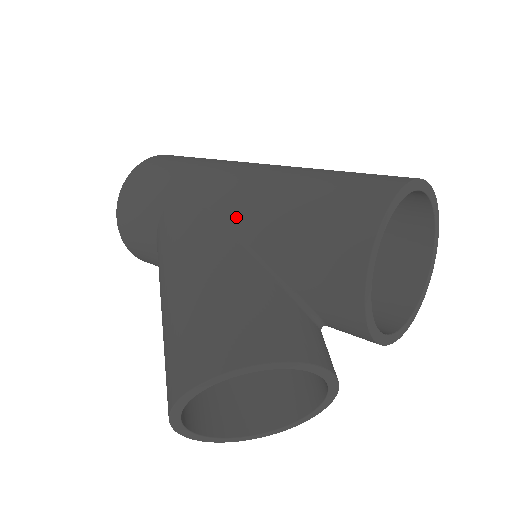
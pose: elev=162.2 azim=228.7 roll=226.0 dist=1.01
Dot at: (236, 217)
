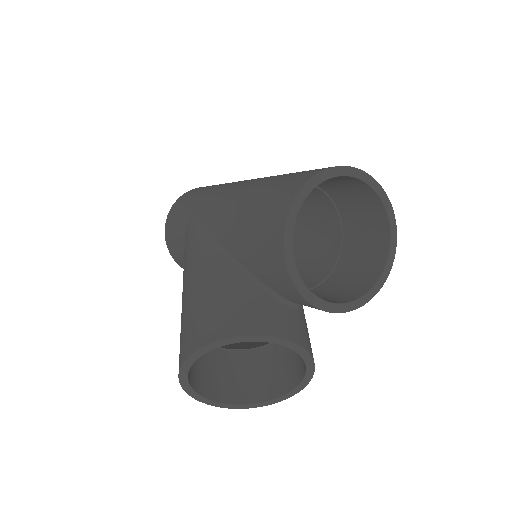
Dot at: (218, 230)
